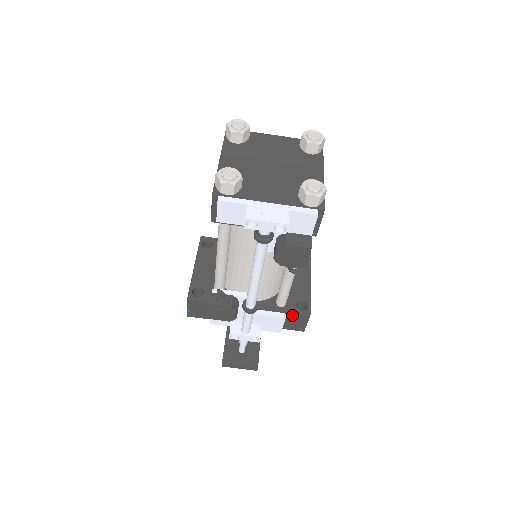
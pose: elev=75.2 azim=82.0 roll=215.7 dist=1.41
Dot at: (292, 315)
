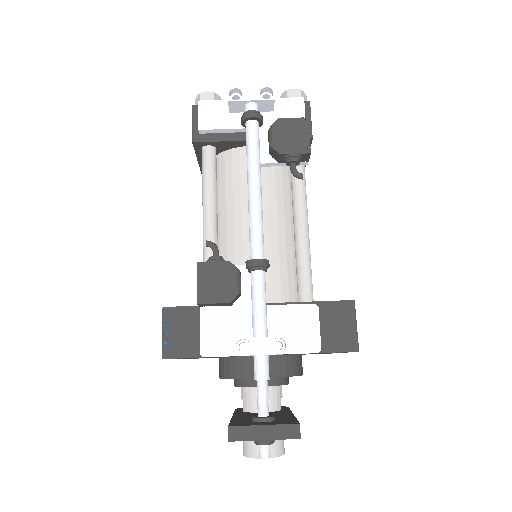
Dot at: (327, 307)
